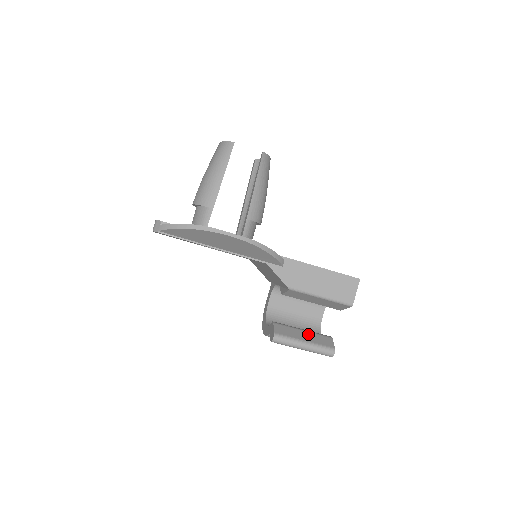
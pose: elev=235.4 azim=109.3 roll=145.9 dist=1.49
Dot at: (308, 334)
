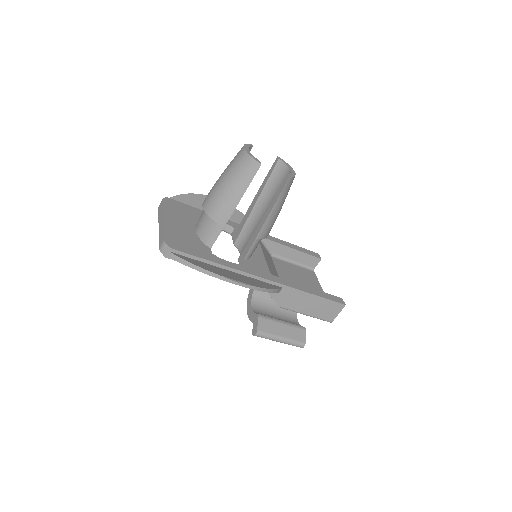
Dot at: (286, 328)
